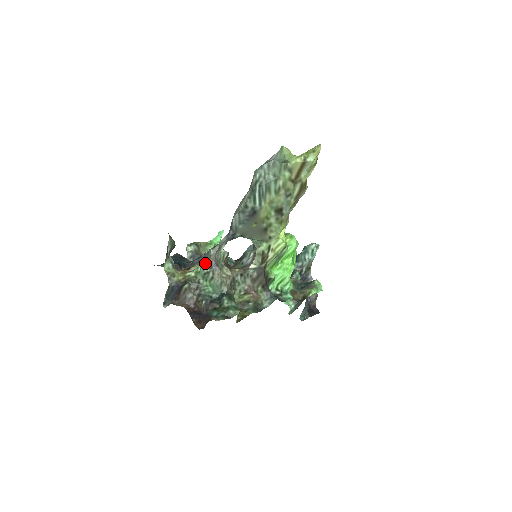
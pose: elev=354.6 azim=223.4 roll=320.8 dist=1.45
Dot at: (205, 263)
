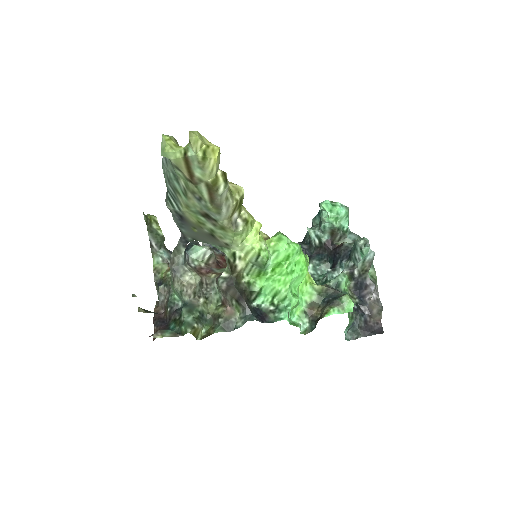
Dot at: occluded
